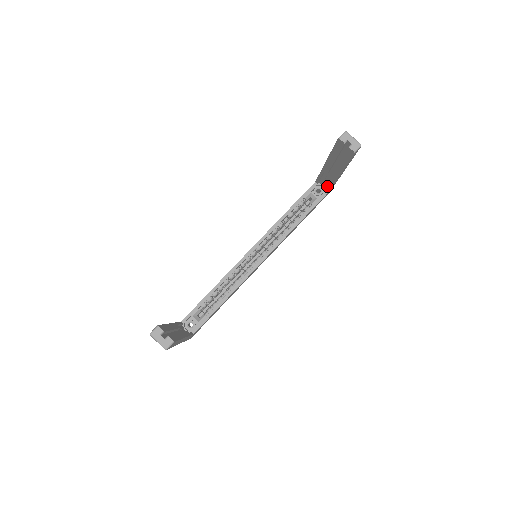
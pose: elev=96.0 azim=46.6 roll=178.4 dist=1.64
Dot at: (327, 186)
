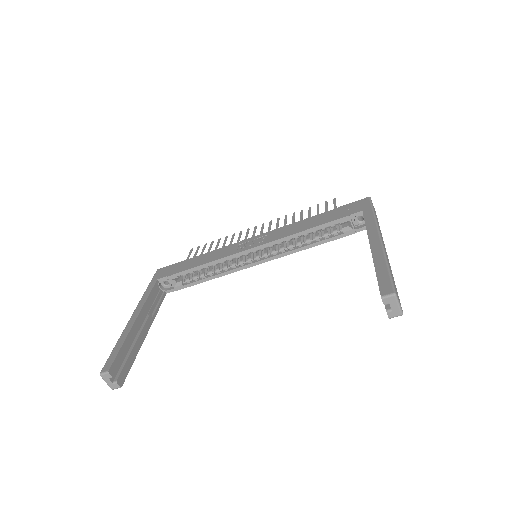
Dot at: occluded
